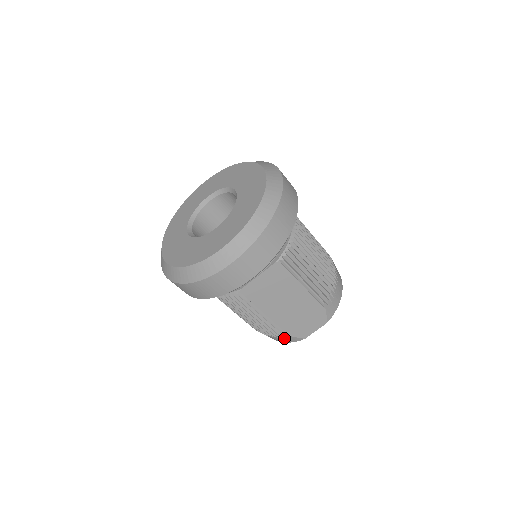
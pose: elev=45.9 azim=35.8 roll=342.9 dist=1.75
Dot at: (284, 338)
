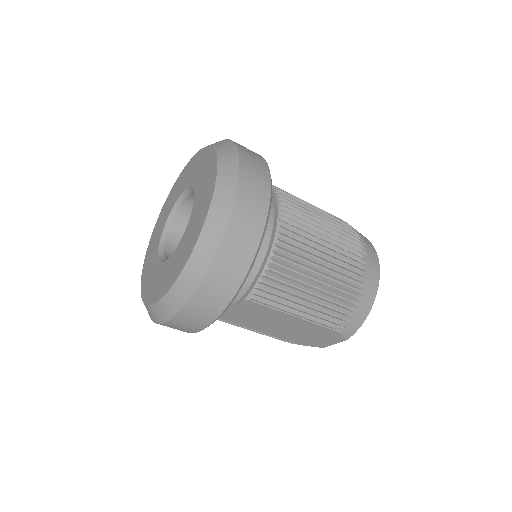
Dot at: occluded
